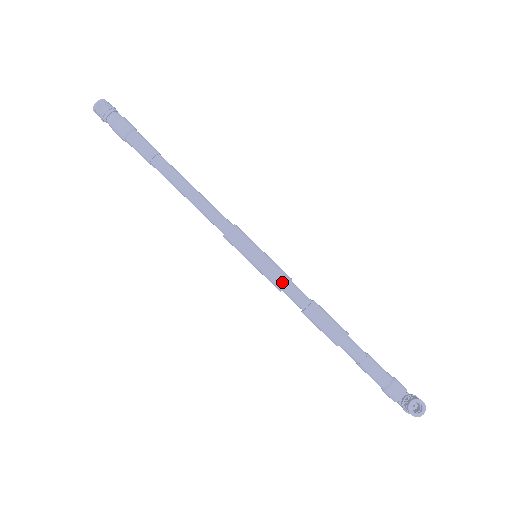
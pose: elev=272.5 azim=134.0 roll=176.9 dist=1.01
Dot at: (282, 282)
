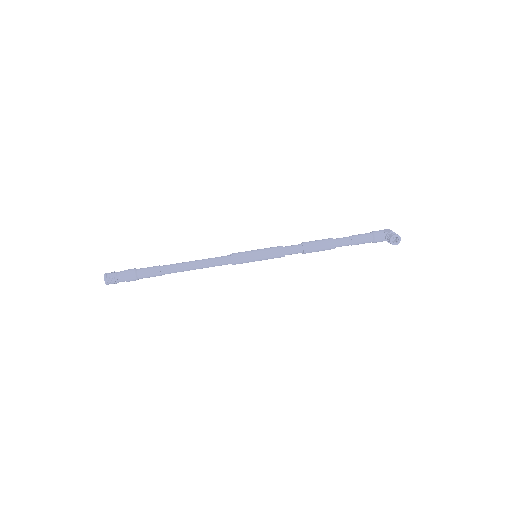
Dot at: (281, 254)
